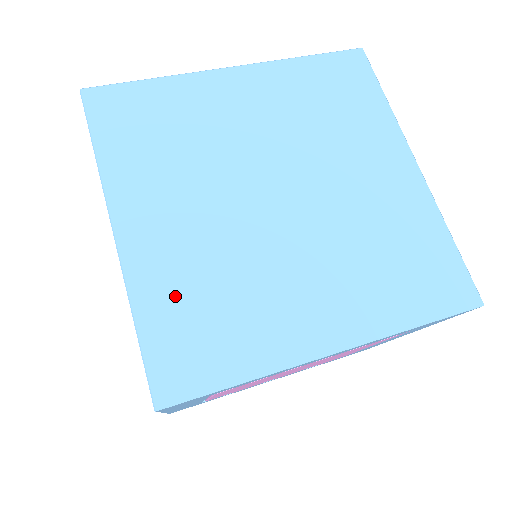
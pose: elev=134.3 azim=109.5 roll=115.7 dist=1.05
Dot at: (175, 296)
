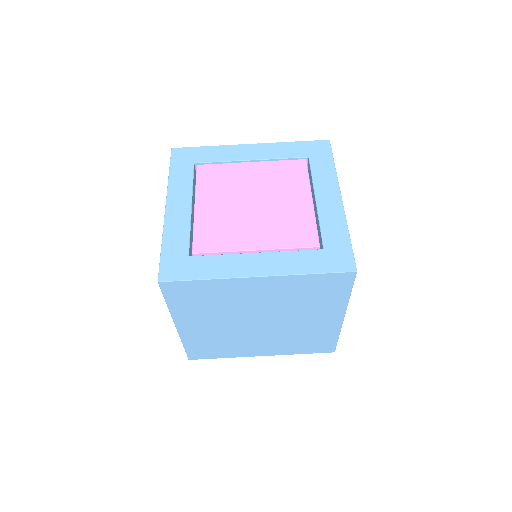
Dot at: (201, 342)
